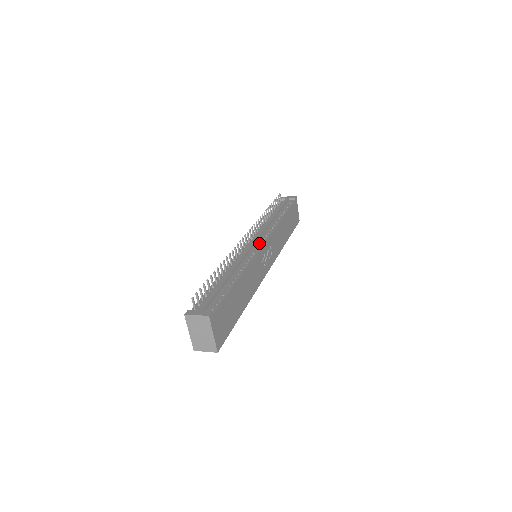
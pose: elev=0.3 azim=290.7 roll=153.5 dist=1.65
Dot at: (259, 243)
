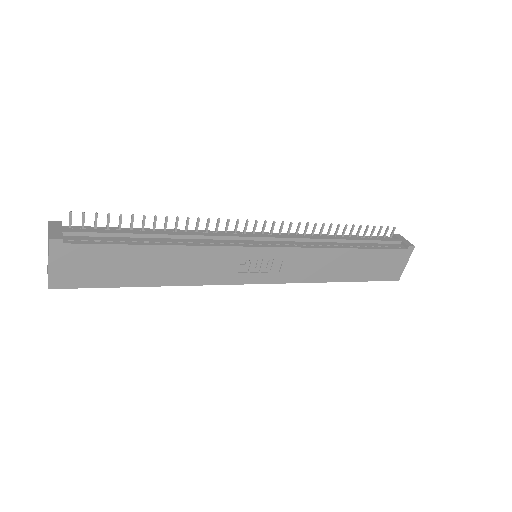
Dot at: (263, 242)
